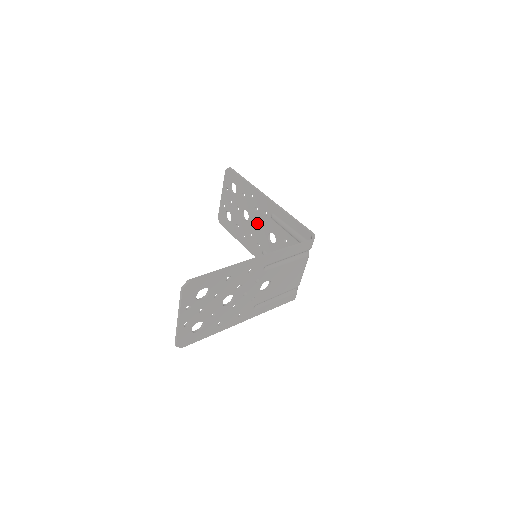
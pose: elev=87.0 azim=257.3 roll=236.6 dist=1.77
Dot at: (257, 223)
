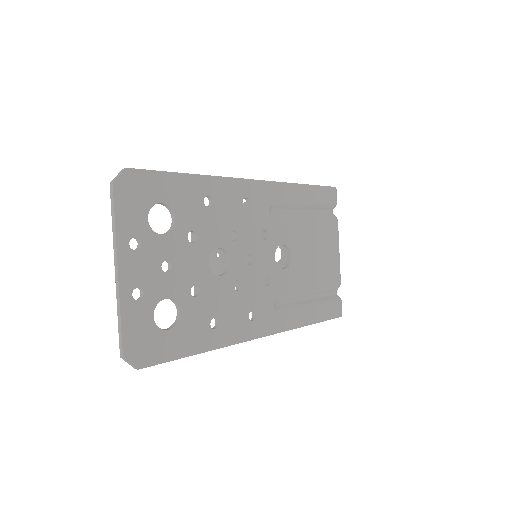
Dot at: occluded
